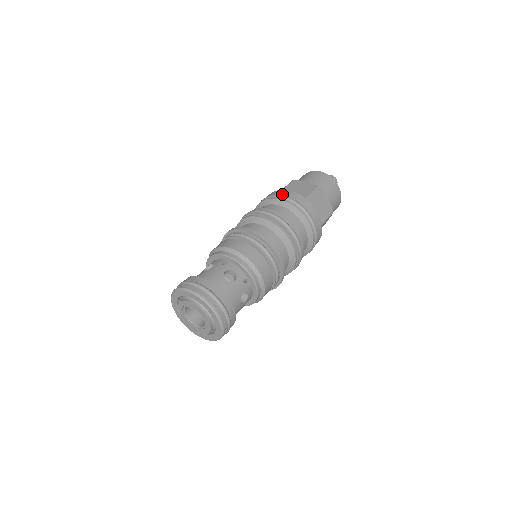
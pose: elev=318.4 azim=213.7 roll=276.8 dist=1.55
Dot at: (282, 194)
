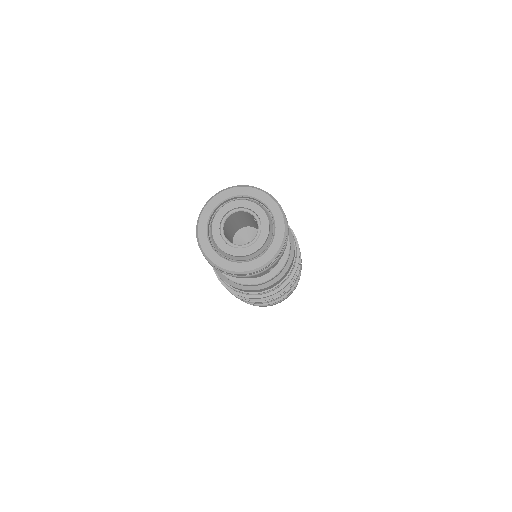
Dot at: occluded
